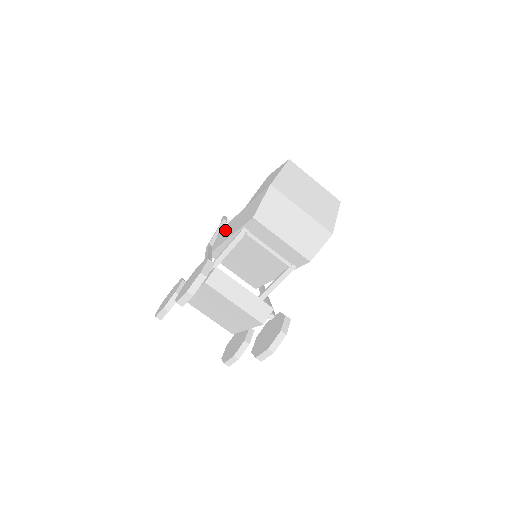
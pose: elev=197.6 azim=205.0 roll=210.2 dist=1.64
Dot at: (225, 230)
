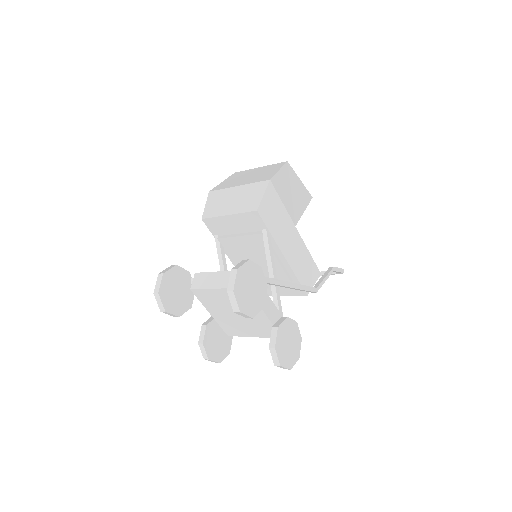
Dot at: occluded
